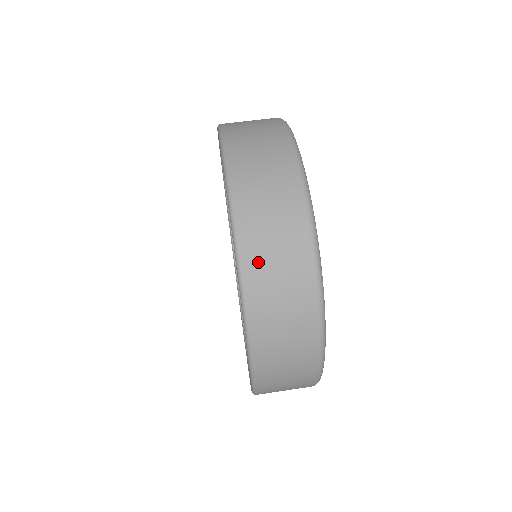
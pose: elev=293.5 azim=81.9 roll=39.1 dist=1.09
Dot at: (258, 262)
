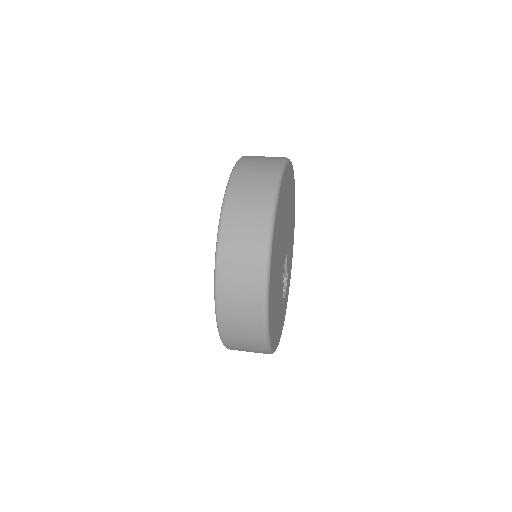
Dot at: (247, 164)
